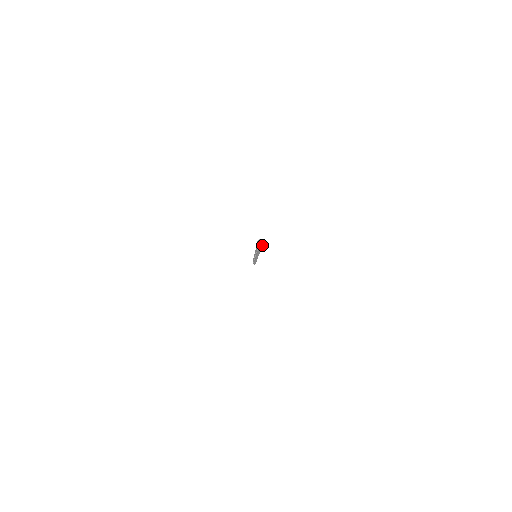
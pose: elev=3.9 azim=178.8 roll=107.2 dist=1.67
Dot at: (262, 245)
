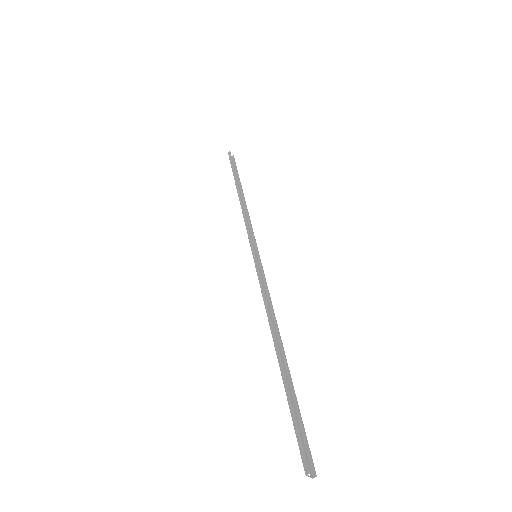
Dot at: (315, 476)
